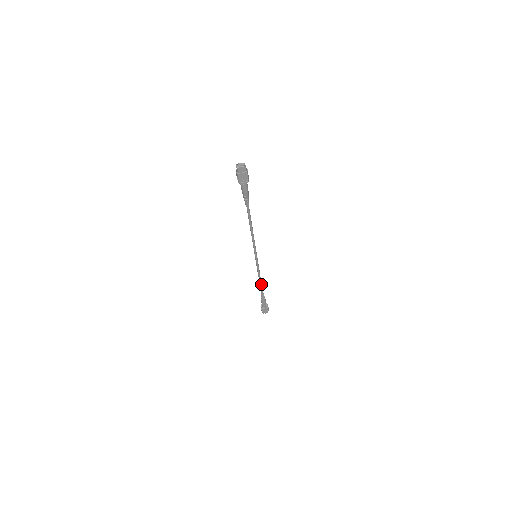
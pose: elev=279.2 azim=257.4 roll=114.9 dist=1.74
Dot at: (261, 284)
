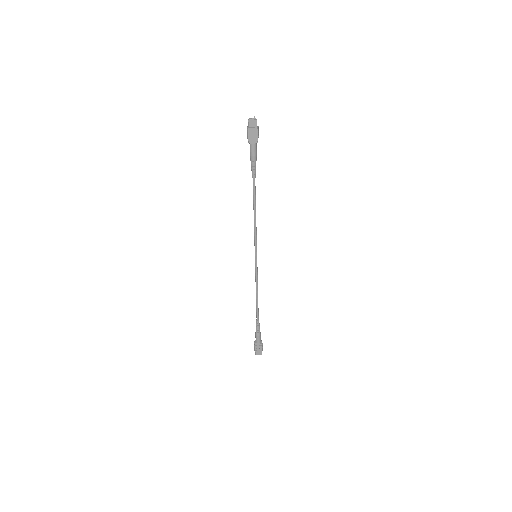
Dot at: occluded
